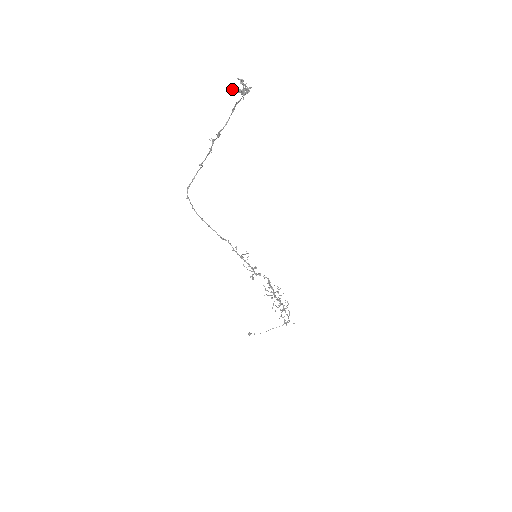
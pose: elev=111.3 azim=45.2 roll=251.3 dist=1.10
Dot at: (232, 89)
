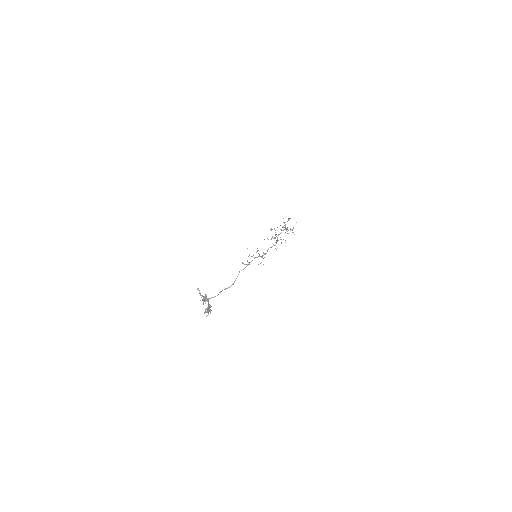
Dot at: (206, 316)
